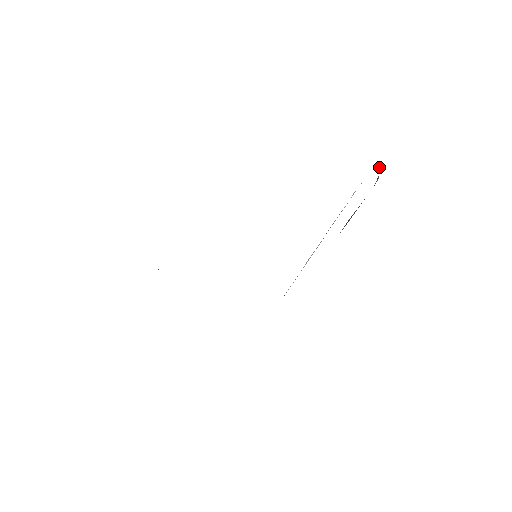
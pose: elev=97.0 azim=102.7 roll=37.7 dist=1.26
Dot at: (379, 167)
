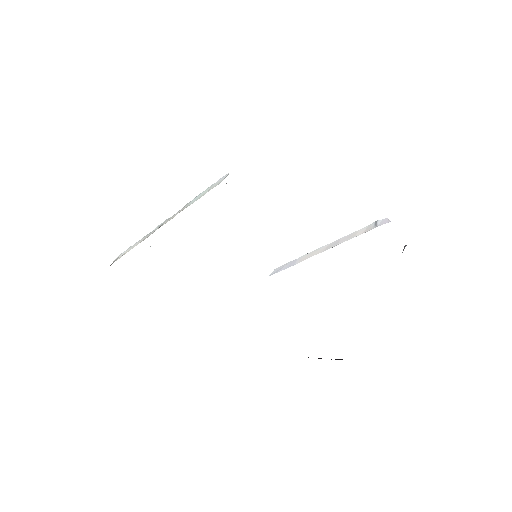
Dot at: (404, 247)
